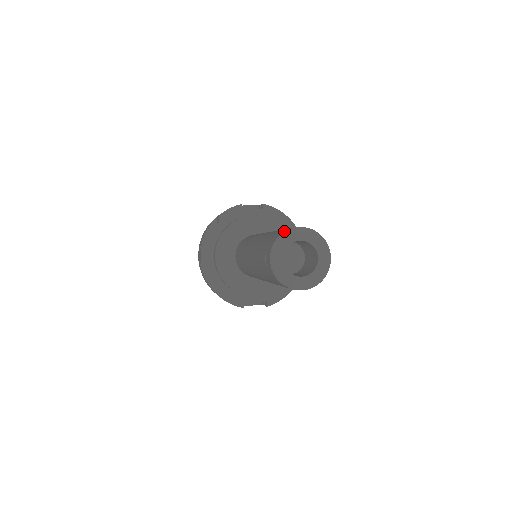
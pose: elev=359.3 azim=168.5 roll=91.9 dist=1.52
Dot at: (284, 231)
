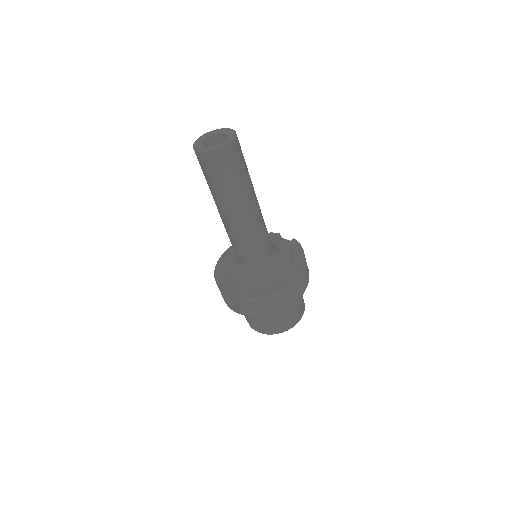
Dot at: (221, 130)
